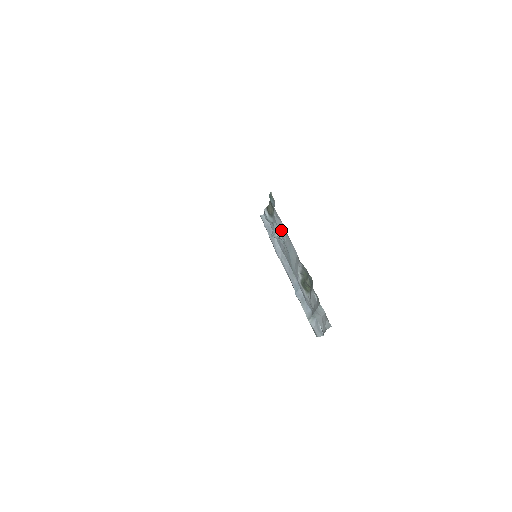
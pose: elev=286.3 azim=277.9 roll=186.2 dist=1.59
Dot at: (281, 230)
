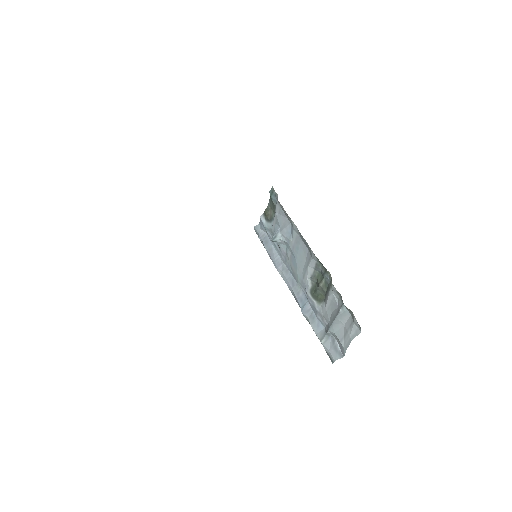
Dot at: (286, 228)
